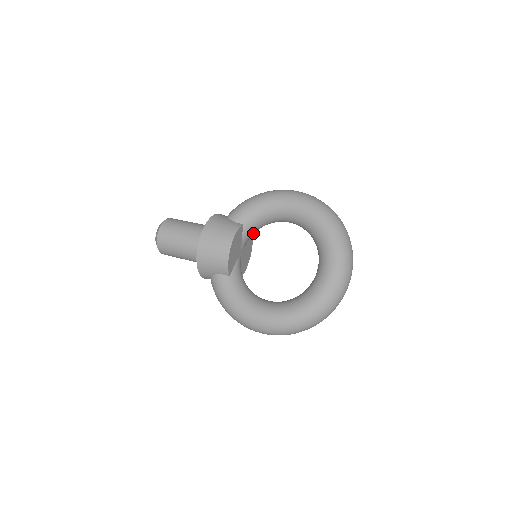
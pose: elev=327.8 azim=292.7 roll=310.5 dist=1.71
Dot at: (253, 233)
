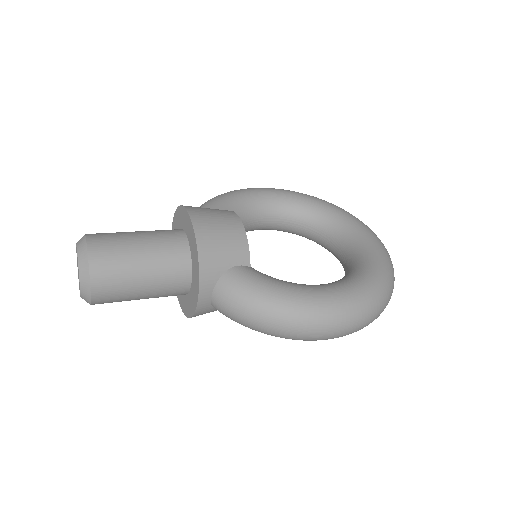
Dot at: occluded
